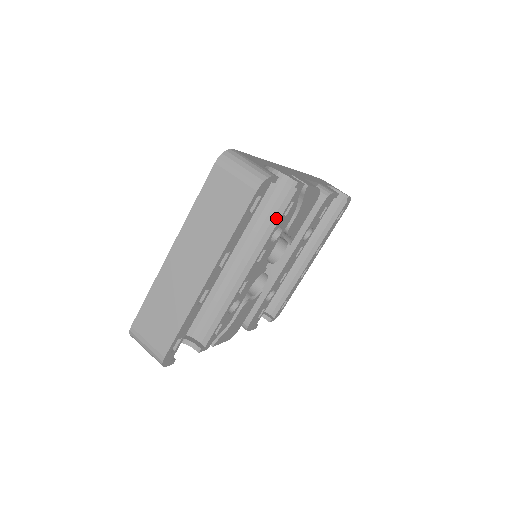
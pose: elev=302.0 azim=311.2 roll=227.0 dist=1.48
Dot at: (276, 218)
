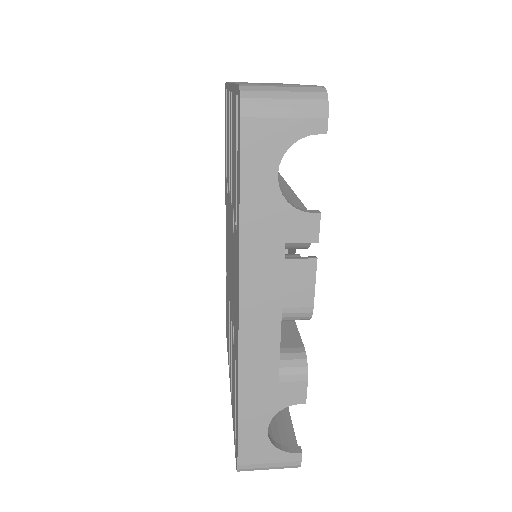
Dot at: occluded
